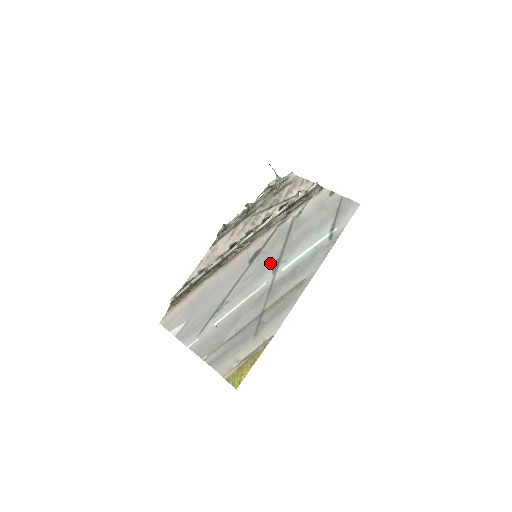
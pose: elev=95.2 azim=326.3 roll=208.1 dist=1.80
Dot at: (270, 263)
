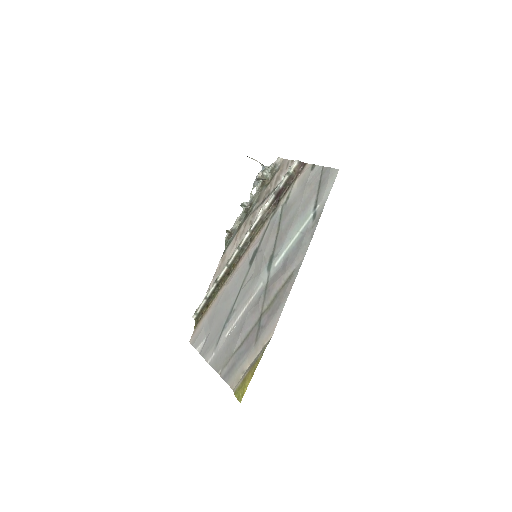
Dot at: (265, 260)
